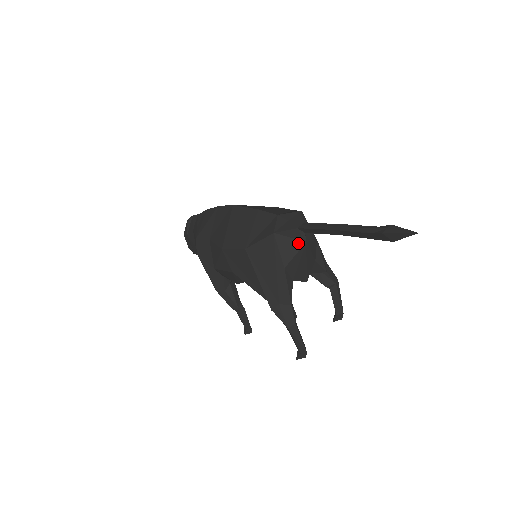
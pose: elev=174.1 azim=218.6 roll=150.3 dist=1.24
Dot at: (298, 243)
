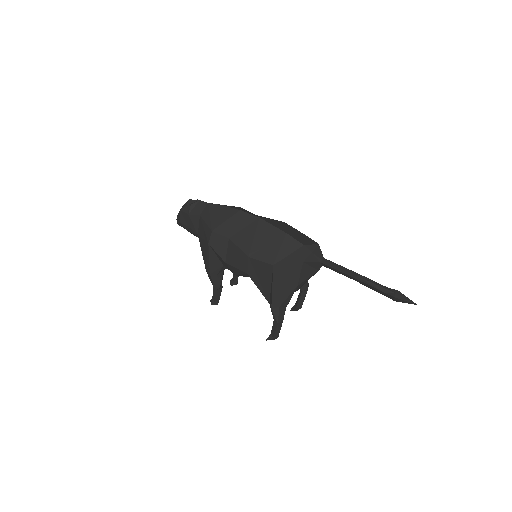
Dot at: (314, 271)
